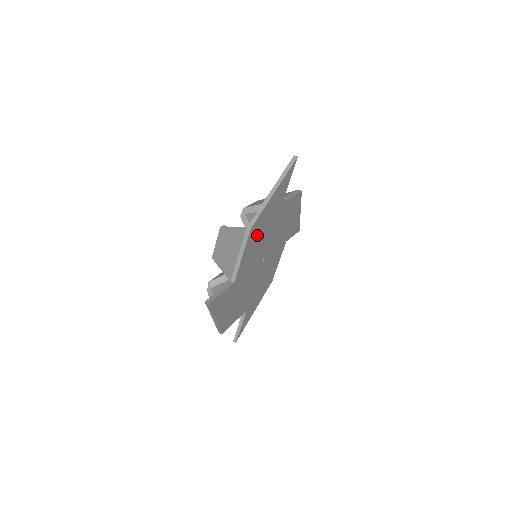
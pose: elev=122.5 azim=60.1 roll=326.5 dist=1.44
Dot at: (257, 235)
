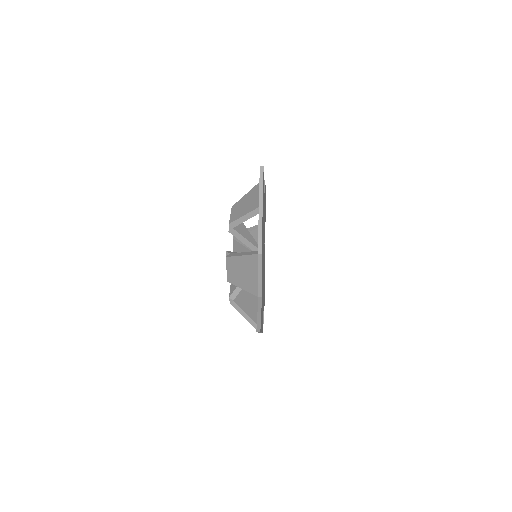
Dot at: occluded
